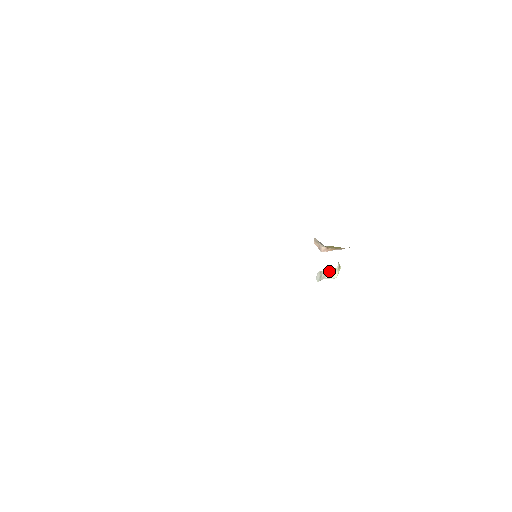
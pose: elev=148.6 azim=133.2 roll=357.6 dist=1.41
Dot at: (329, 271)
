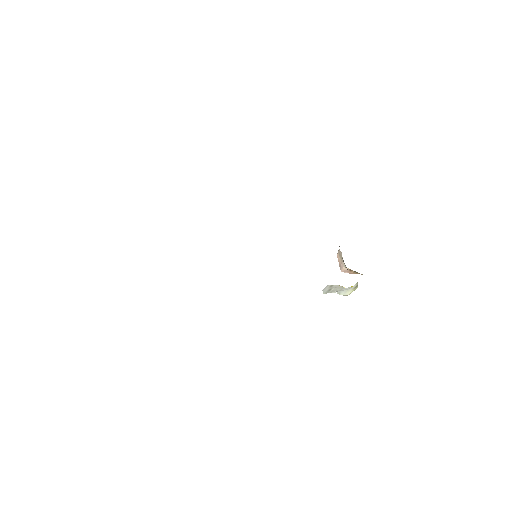
Dot at: (342, 287)
